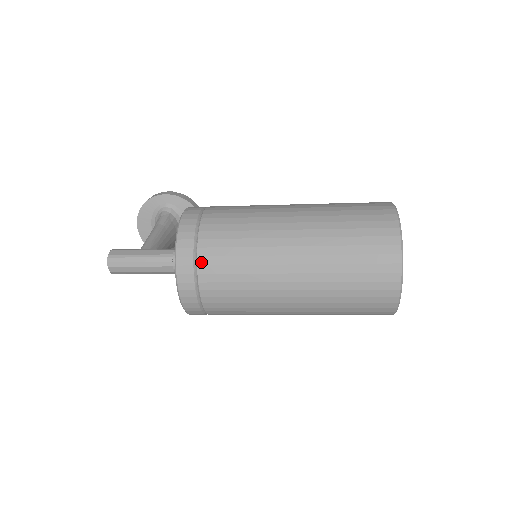
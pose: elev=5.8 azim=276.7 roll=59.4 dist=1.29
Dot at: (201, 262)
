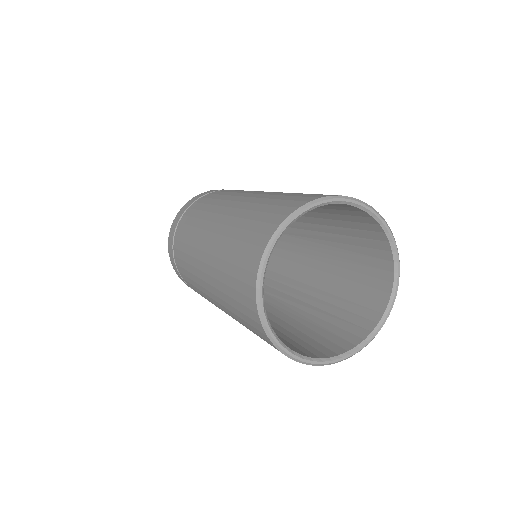
Dot at: (192, 206)
